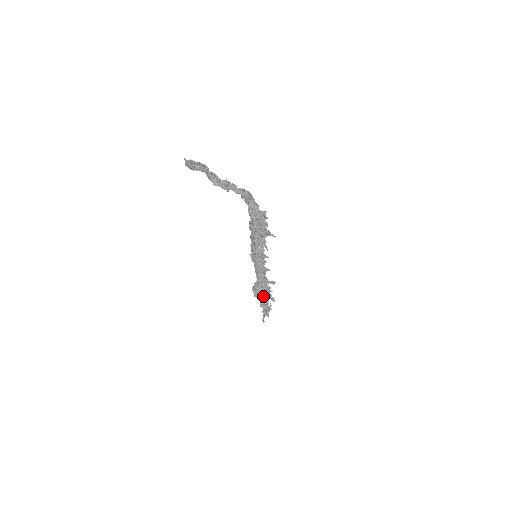
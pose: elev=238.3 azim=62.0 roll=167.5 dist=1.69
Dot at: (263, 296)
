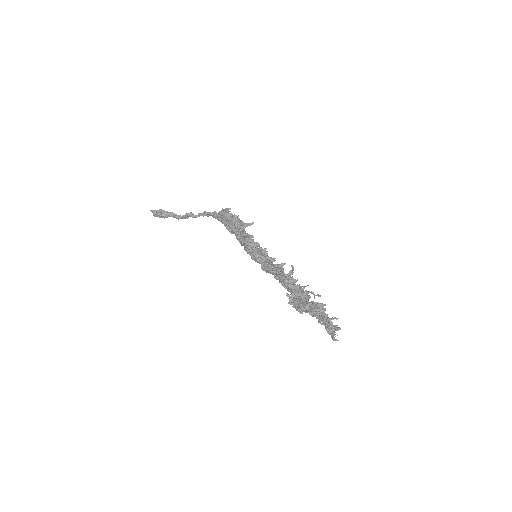
Dot at: (297, 295)
